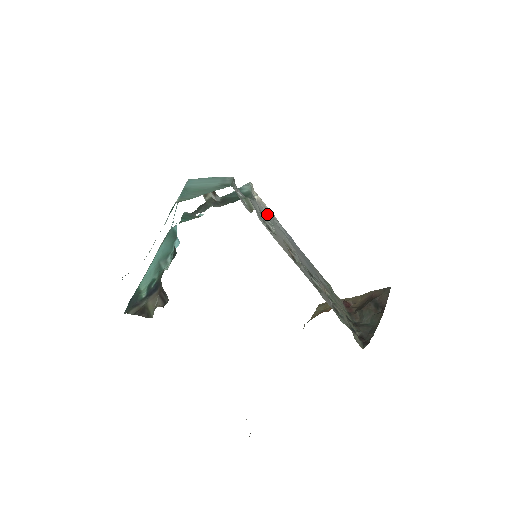
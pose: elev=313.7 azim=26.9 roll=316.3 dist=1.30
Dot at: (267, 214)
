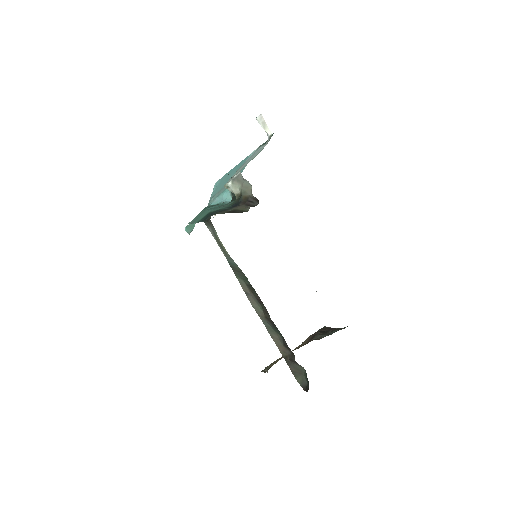
Dot at: occluded
